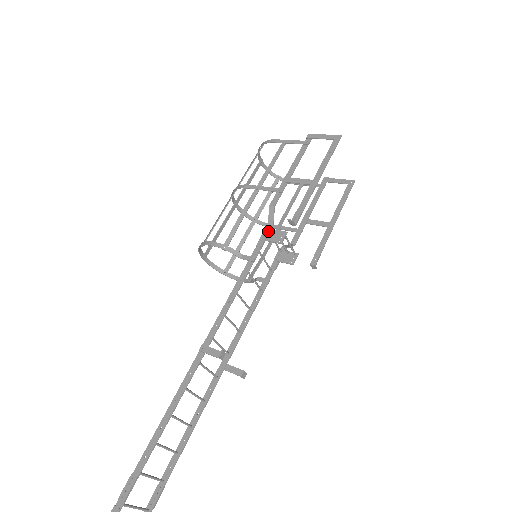
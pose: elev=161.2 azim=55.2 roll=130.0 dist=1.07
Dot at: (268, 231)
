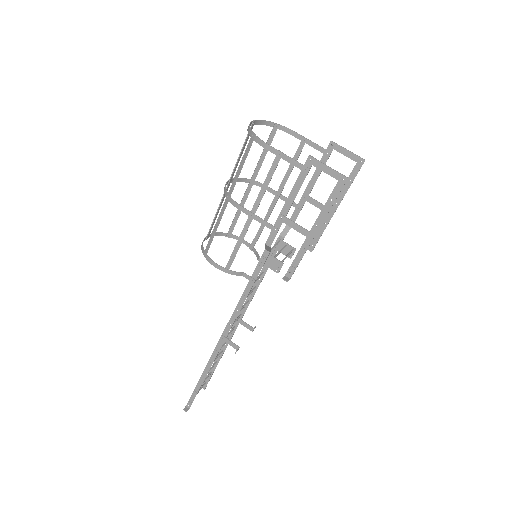
Dot at: (265, 258)
